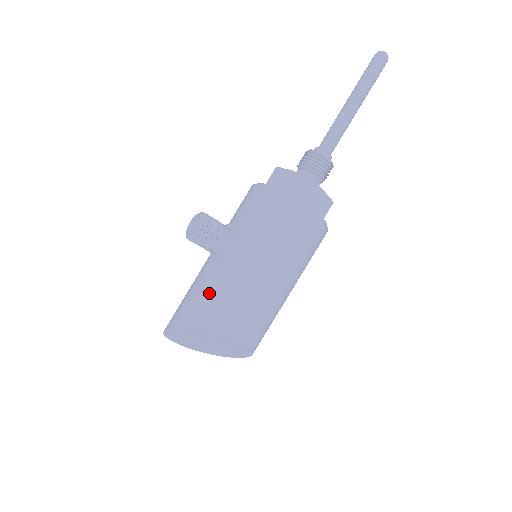
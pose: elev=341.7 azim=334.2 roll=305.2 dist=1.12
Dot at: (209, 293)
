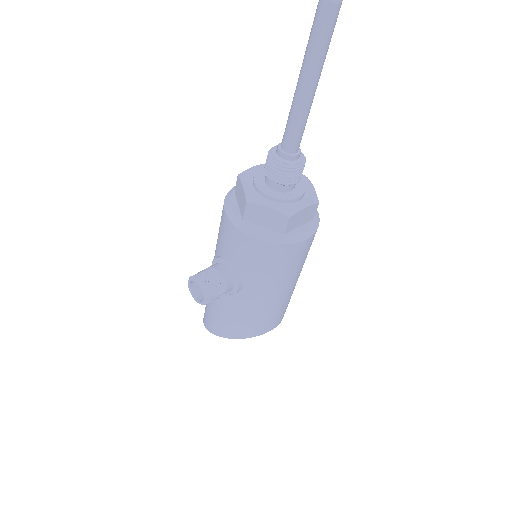
Dot at: (235, 317)
